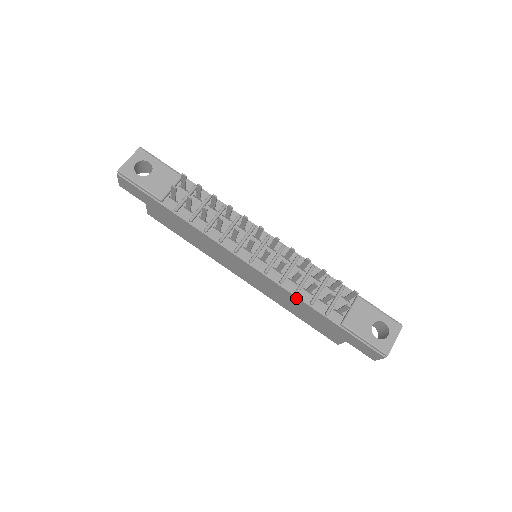
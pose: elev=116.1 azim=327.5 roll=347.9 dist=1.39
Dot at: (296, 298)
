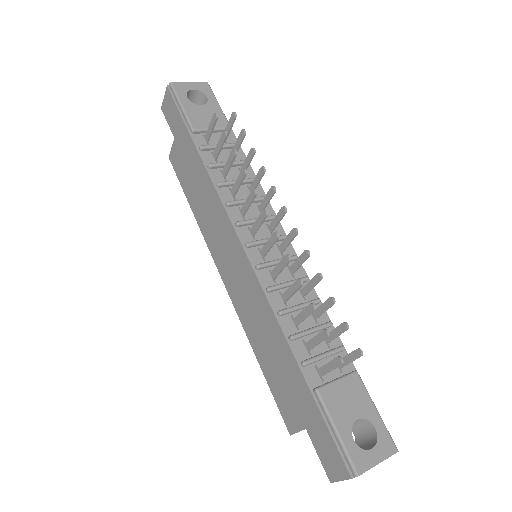
Dot at: (275, 321)
